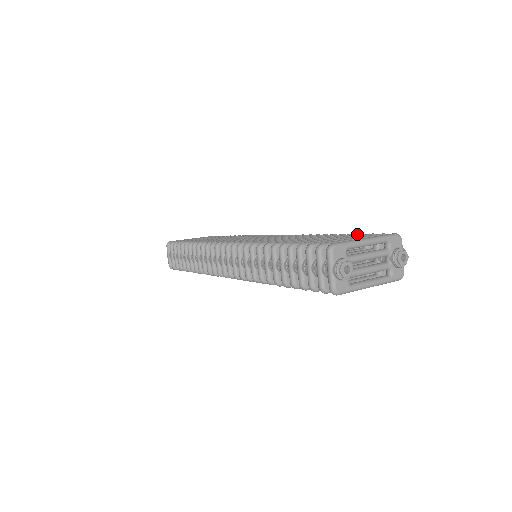
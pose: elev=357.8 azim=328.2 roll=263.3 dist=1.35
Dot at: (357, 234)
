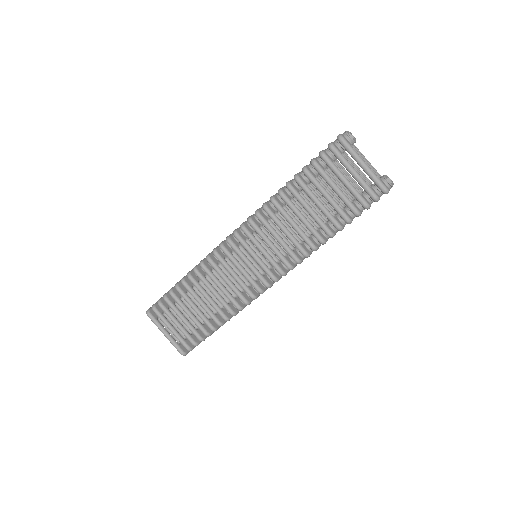
Dot at: occluded
